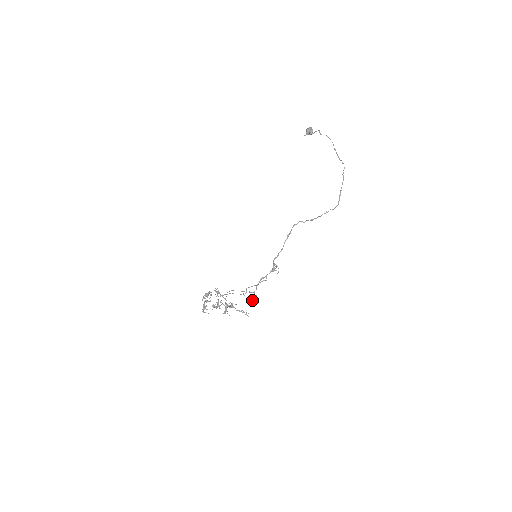
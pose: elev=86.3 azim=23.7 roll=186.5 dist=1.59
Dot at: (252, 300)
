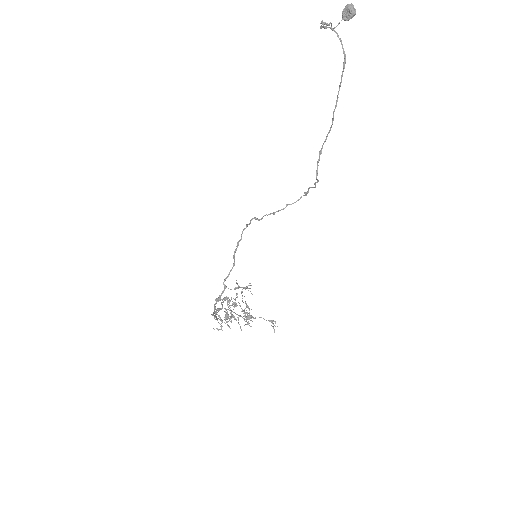
Dot at: (222, 330)
